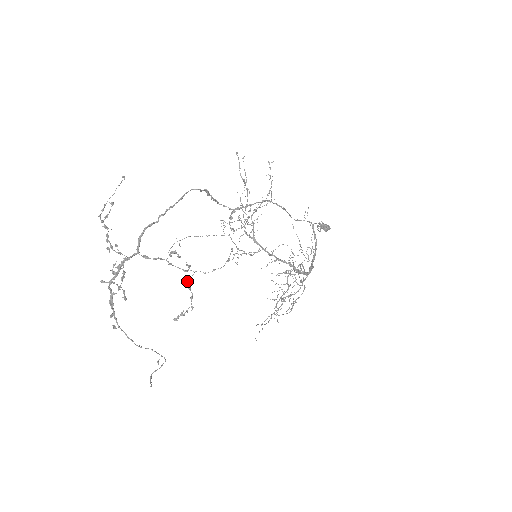
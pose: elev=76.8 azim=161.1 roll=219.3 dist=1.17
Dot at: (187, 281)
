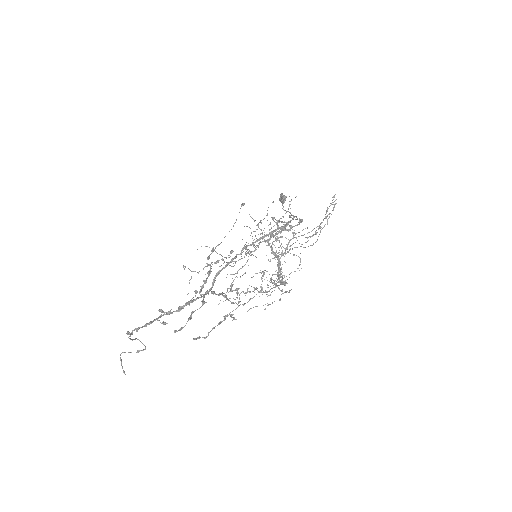
Dot at: (234, 319)
